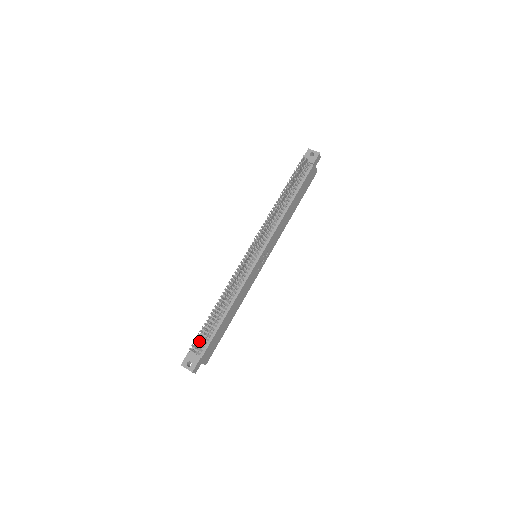
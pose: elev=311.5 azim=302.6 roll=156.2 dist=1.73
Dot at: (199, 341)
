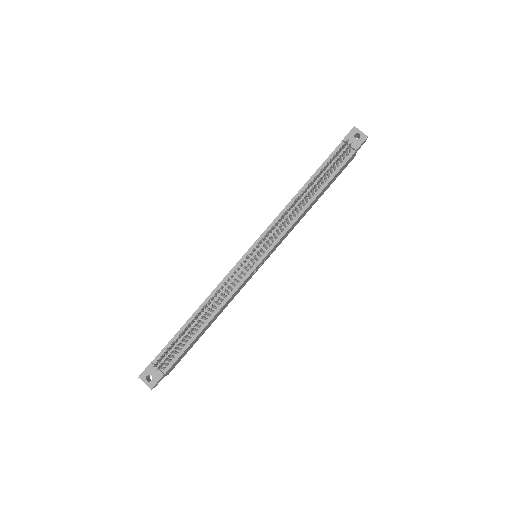
Dot at: occluded
